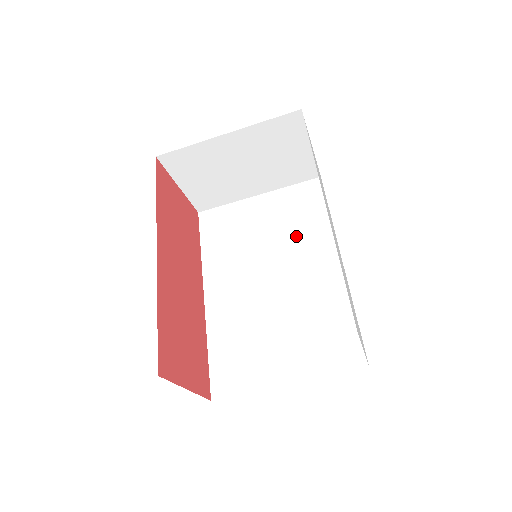
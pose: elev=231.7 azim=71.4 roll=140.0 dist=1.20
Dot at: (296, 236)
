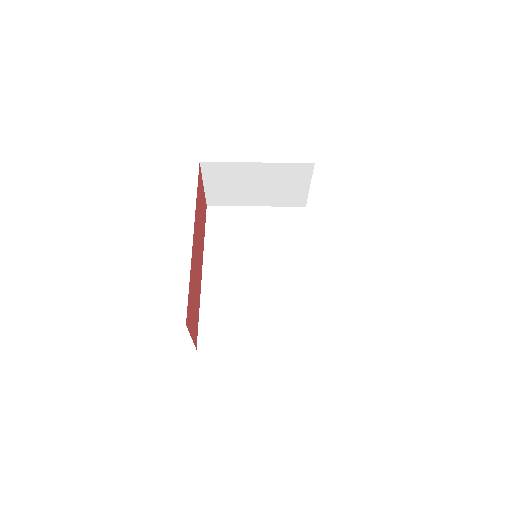
Dot at: (280, 246)
